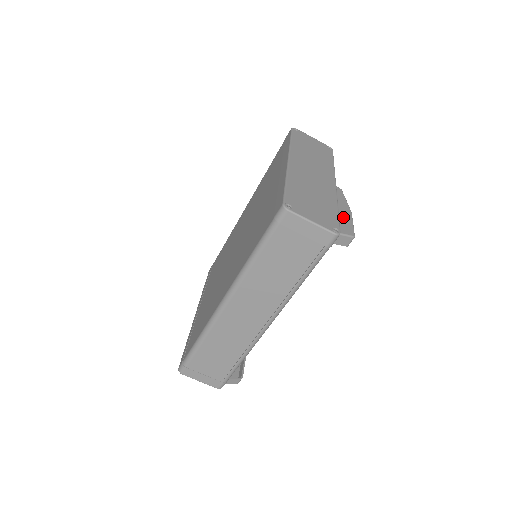
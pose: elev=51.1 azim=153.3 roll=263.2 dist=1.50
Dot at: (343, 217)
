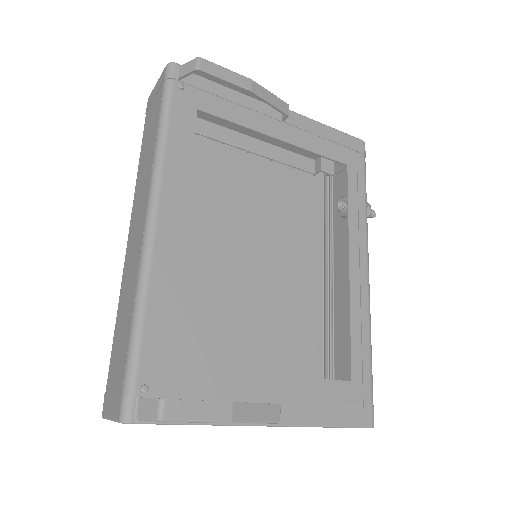
Dot at: occluded
